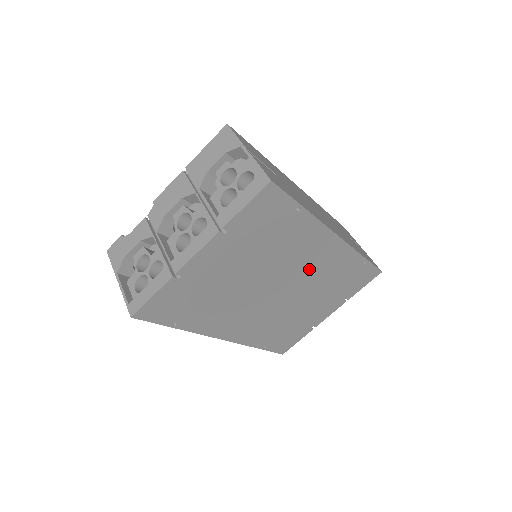
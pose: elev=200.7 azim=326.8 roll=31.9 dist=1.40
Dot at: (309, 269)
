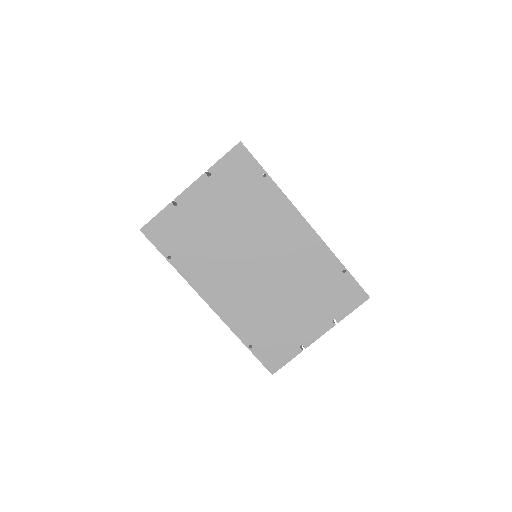
Dot at: (284, 251)
